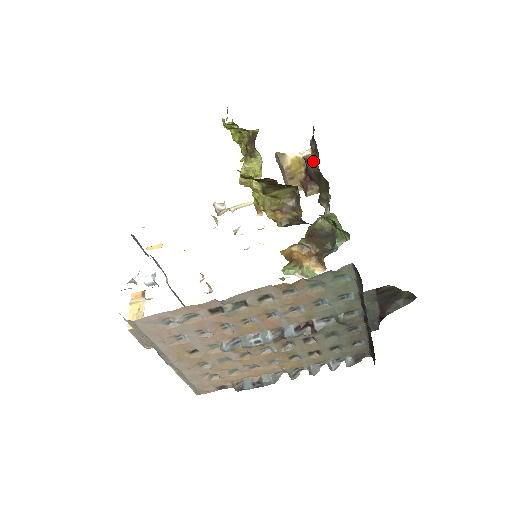
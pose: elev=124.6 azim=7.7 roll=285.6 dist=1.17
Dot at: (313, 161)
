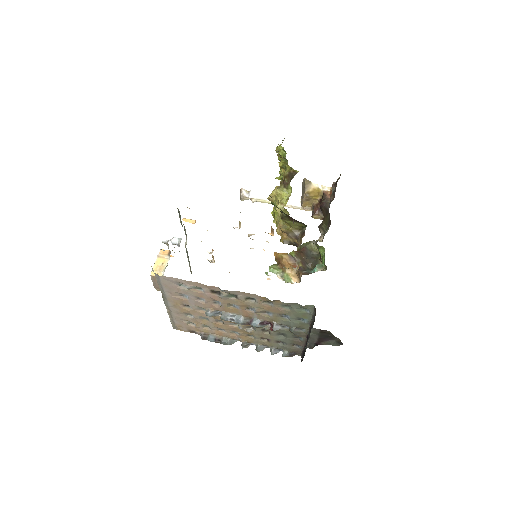
Dot at: (328, 199)
